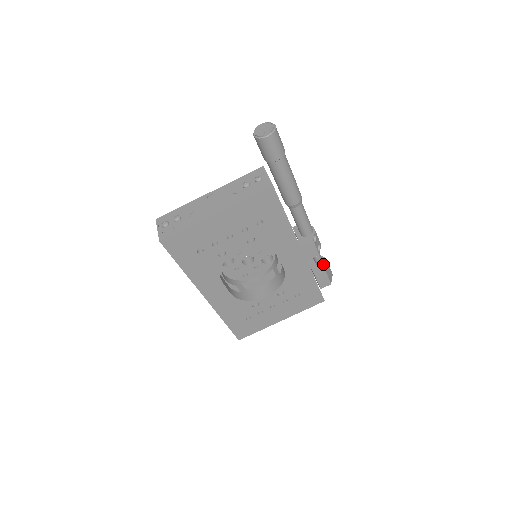
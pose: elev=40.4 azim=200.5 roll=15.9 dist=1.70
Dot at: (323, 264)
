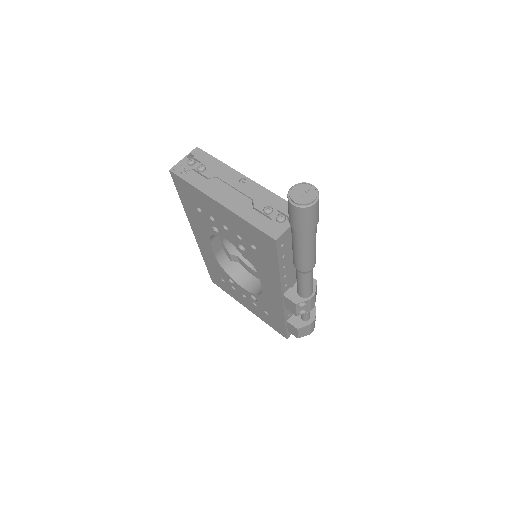
Dot at: (305, 321)
